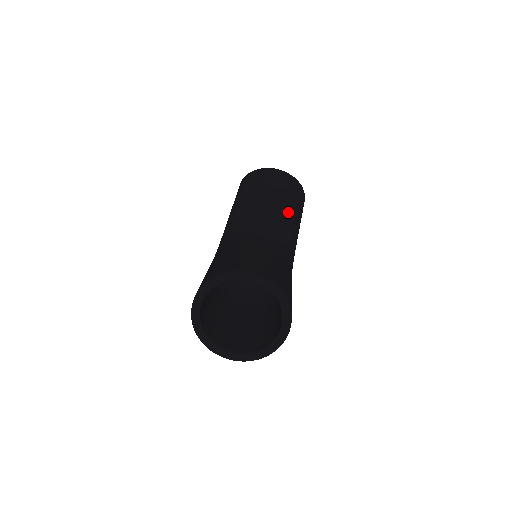
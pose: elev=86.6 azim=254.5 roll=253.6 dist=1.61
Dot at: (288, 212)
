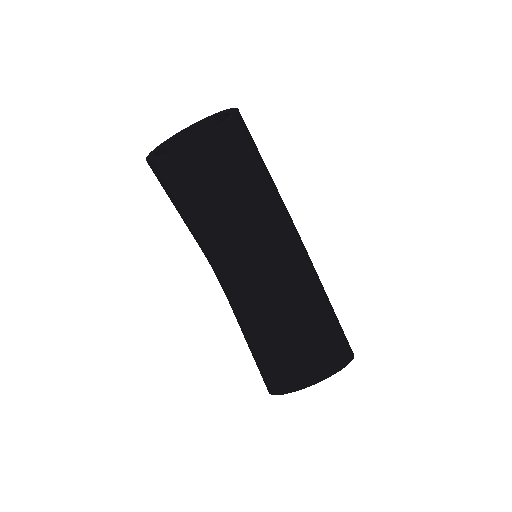
Dot at: (251, 201)
